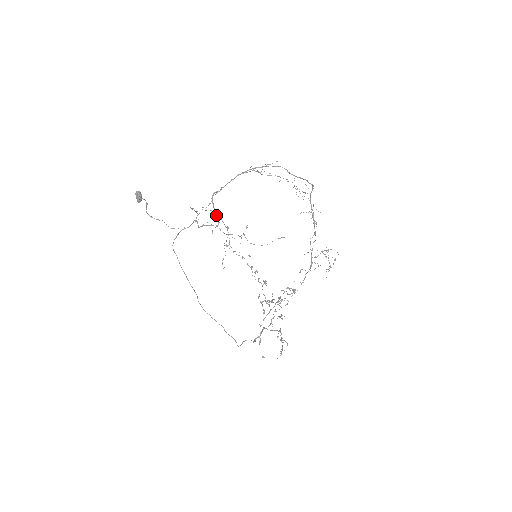
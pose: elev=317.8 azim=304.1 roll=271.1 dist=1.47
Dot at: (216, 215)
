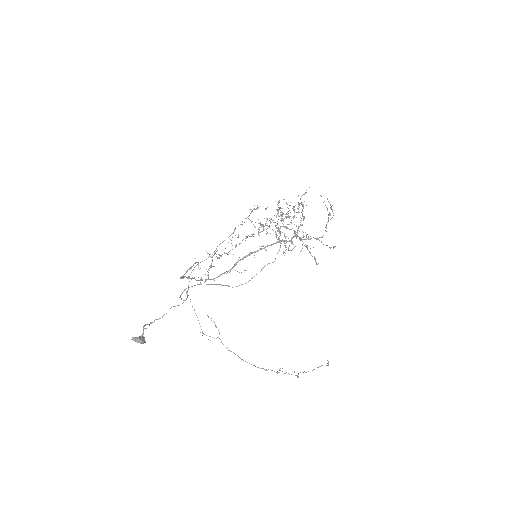
Dot at: occluded
